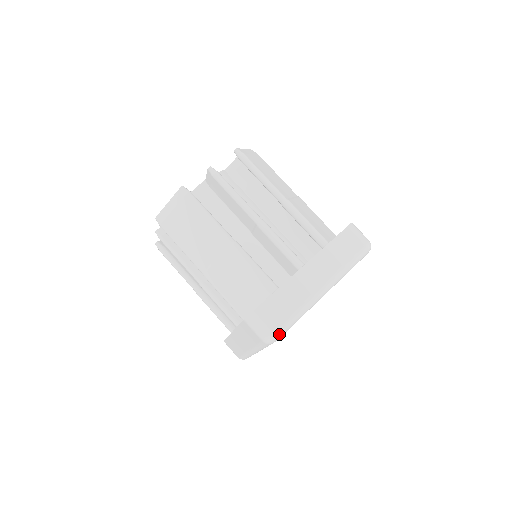
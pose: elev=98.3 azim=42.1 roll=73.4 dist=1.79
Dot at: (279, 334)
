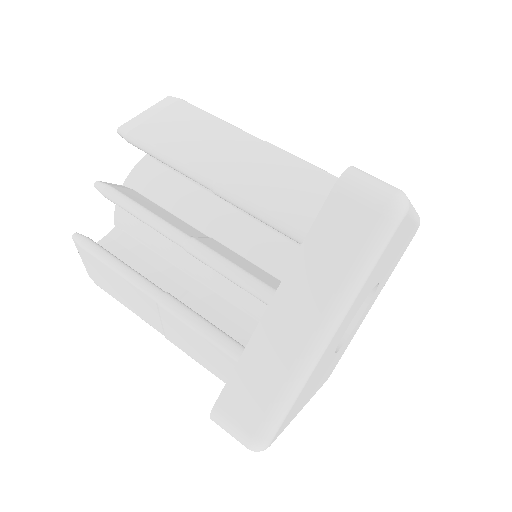
Dot at: (262, 443)
